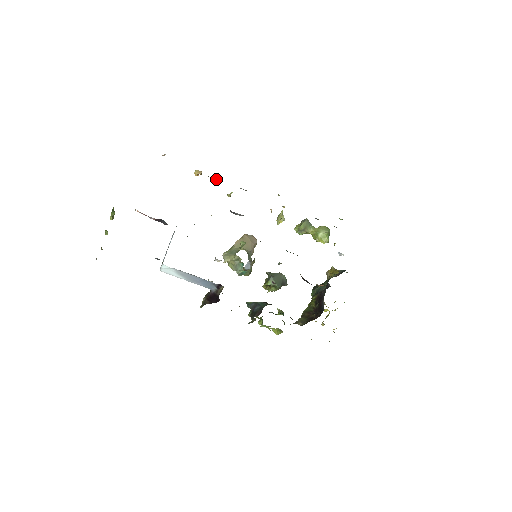
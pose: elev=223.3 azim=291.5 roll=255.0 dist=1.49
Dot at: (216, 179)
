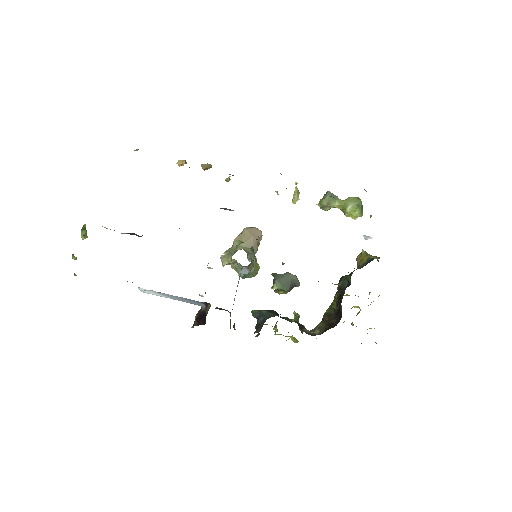
Dot at: (204, 166)
